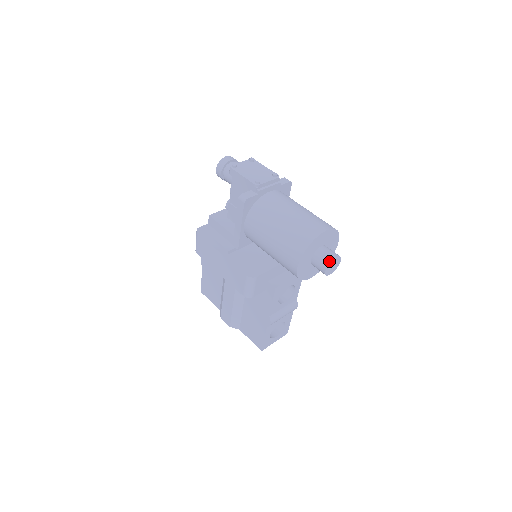
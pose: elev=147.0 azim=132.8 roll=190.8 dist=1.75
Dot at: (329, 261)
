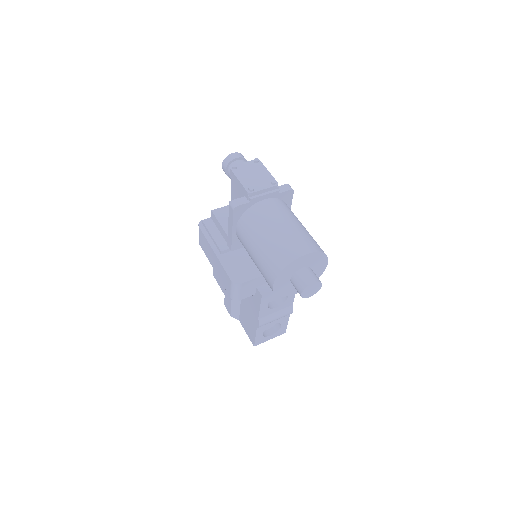
Dot at: (305, 286)
